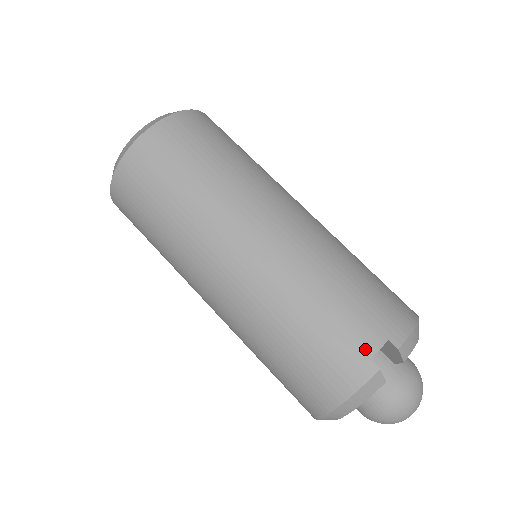
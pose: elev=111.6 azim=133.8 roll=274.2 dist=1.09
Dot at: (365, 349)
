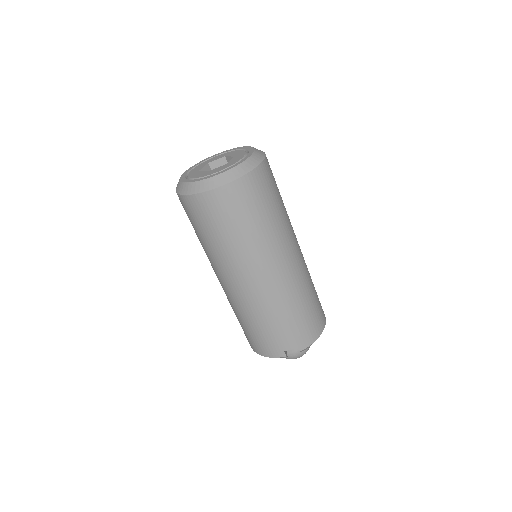
Dot at: (284, 347)
